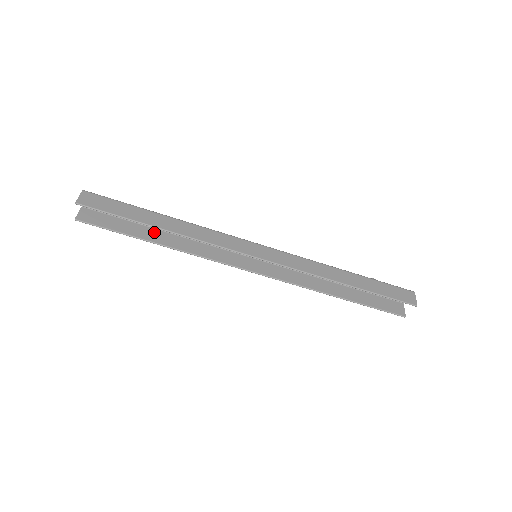
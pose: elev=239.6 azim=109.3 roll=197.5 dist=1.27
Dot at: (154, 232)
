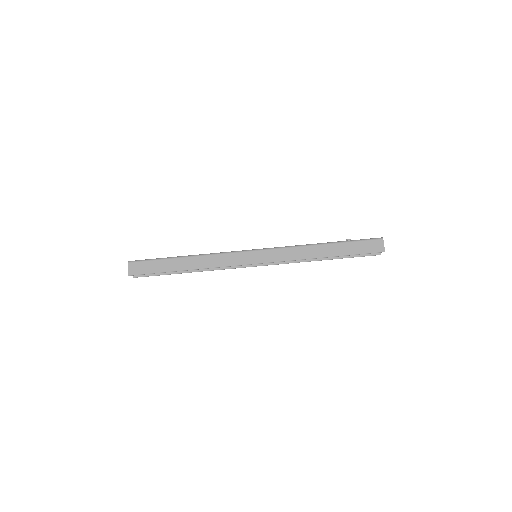
Dot at: occluded
